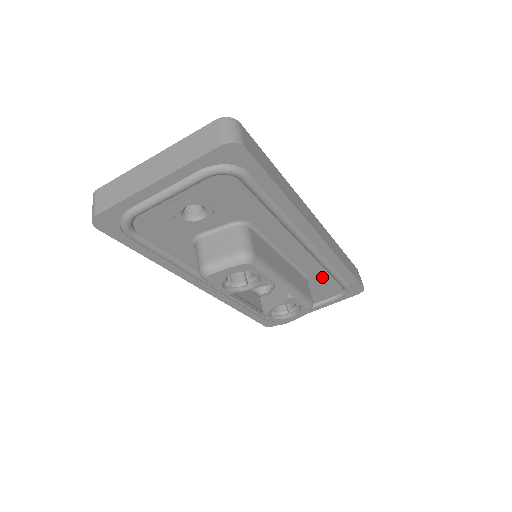
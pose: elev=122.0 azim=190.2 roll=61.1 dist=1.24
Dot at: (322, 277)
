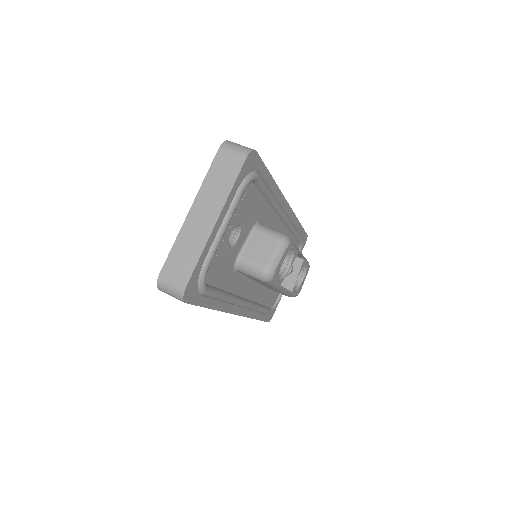
Dot at: occluded
